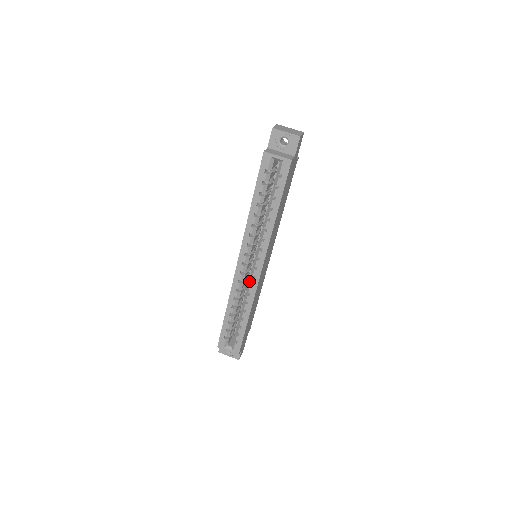
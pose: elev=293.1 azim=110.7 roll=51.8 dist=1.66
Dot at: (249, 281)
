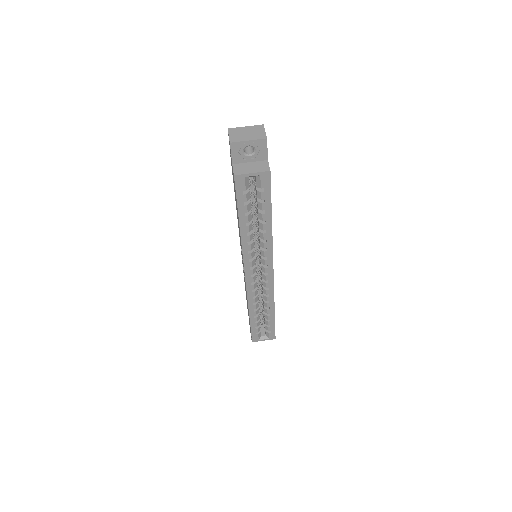
Dot at: (263, 285)
